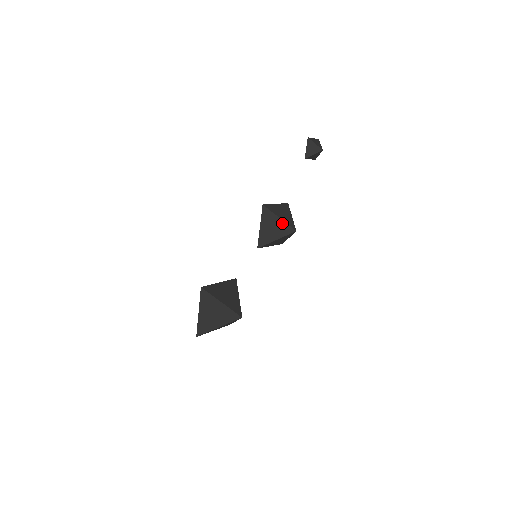
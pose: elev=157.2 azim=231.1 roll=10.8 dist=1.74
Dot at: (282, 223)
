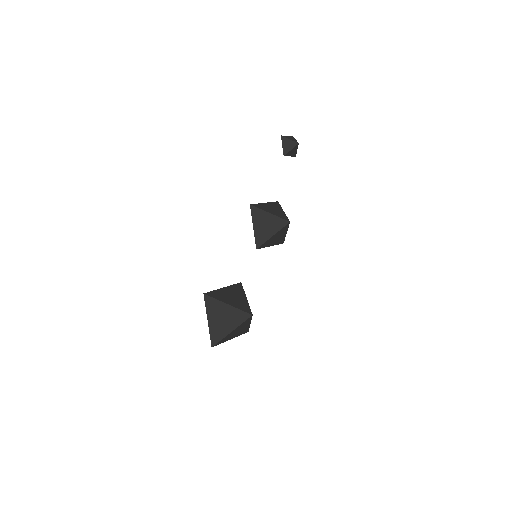
Dot at: (274, 218)
